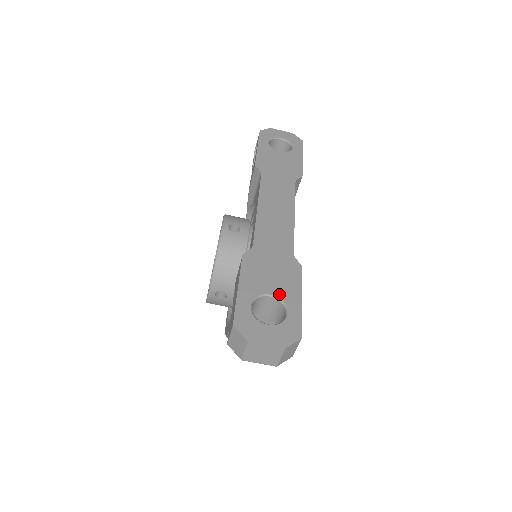
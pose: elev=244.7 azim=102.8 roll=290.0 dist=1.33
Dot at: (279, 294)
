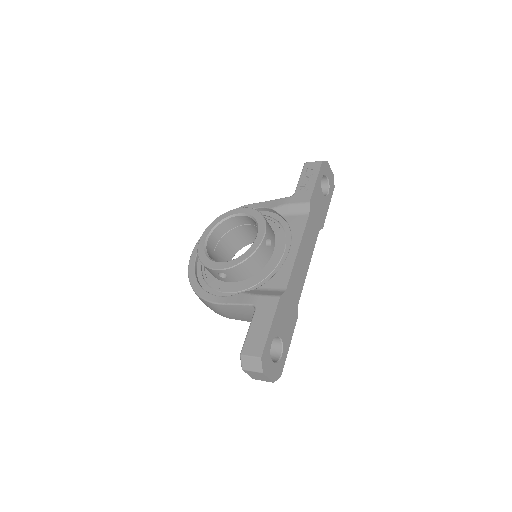
Dot at: (284, 338)
